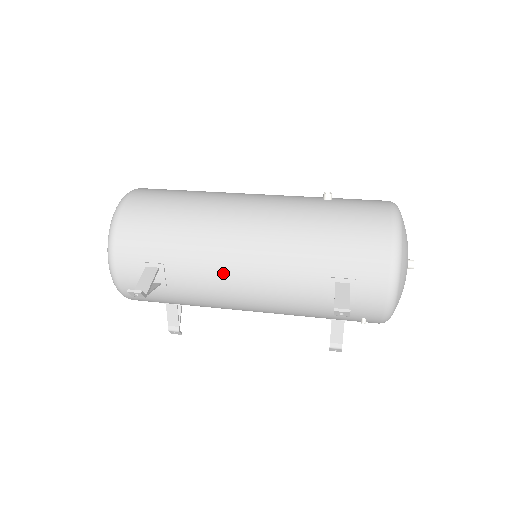
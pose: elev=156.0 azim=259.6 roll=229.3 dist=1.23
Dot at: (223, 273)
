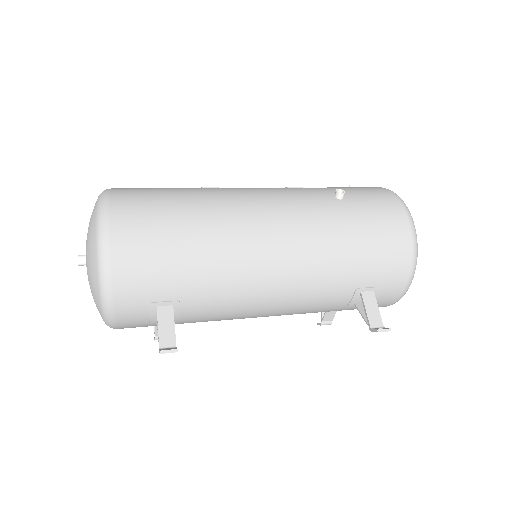
Dot at: (249, 299)
